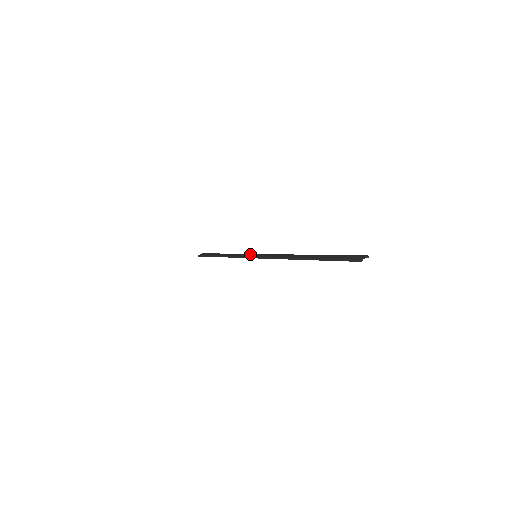
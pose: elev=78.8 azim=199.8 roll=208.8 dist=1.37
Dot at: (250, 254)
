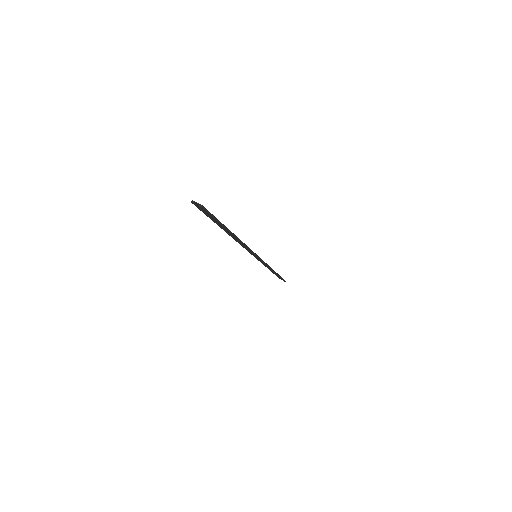
Dot at: occluded
